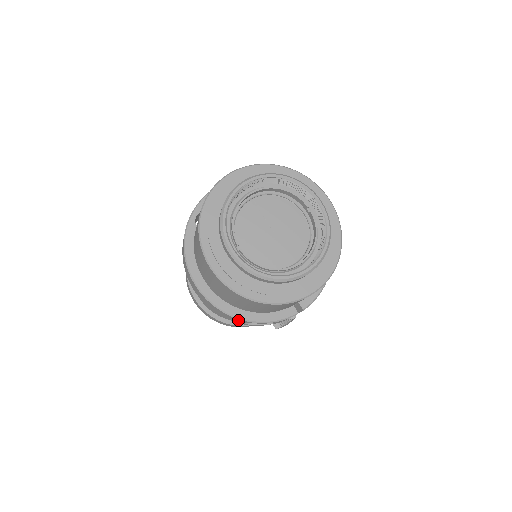
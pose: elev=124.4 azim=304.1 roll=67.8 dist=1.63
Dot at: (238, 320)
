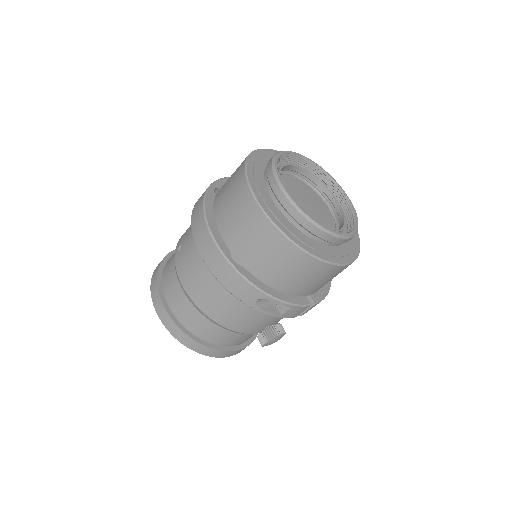
Dot at: (254, 293)
